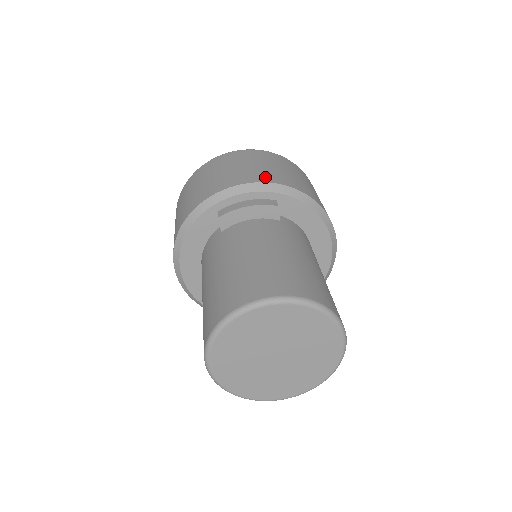
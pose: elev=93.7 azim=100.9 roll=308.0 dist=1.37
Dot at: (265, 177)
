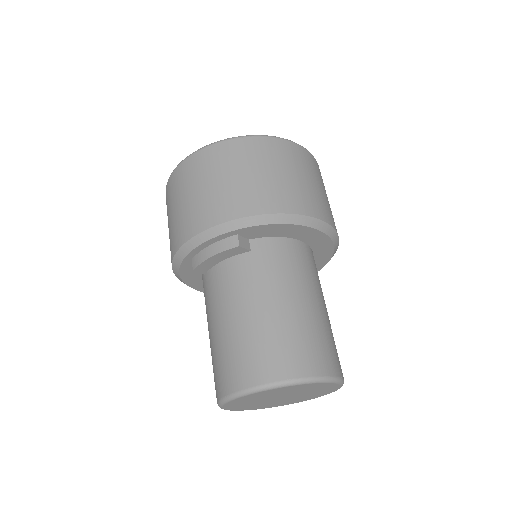
Dot at: (216, 213)
